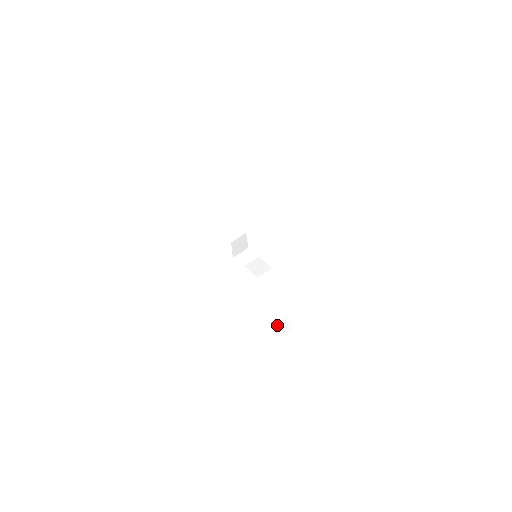
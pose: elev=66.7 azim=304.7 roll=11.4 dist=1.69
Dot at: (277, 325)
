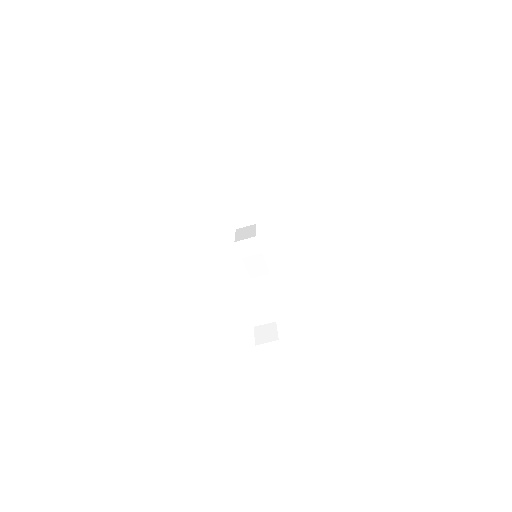
Dot at: (260, 331)
